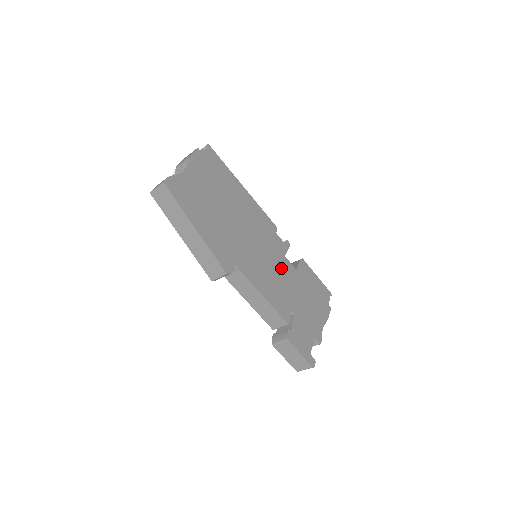
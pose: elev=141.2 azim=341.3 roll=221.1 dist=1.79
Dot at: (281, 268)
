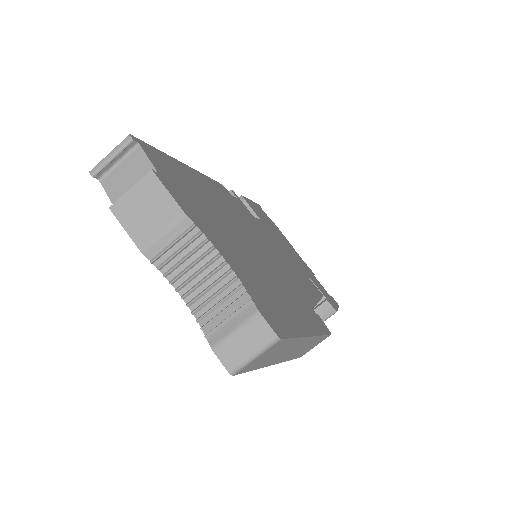
Dot at: (272, 240)
